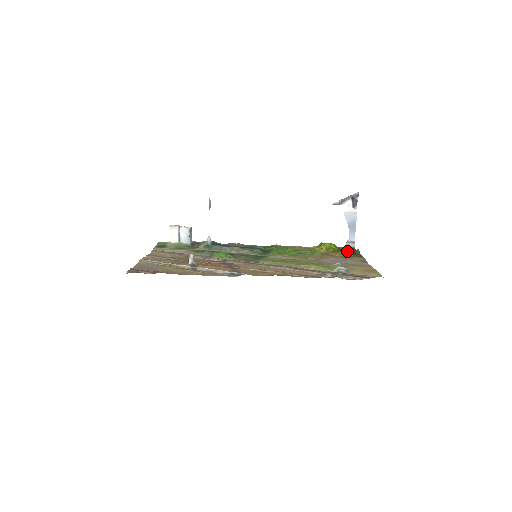
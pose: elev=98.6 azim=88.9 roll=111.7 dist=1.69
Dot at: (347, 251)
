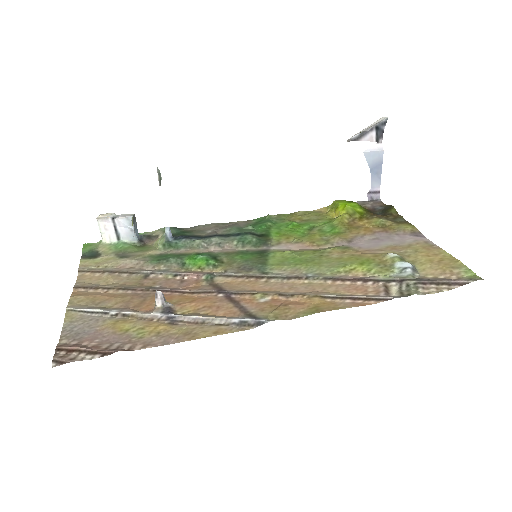
Dot at: (374, 209)
